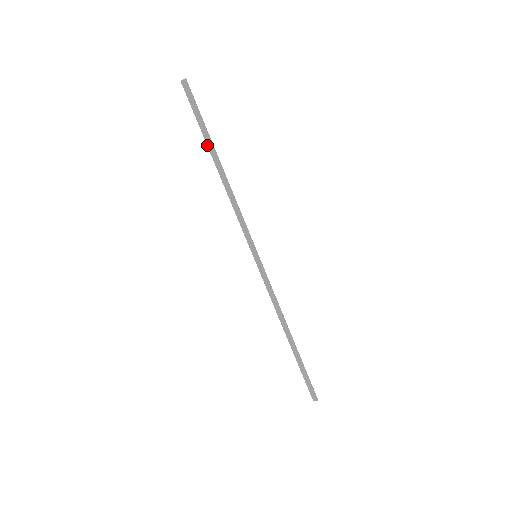
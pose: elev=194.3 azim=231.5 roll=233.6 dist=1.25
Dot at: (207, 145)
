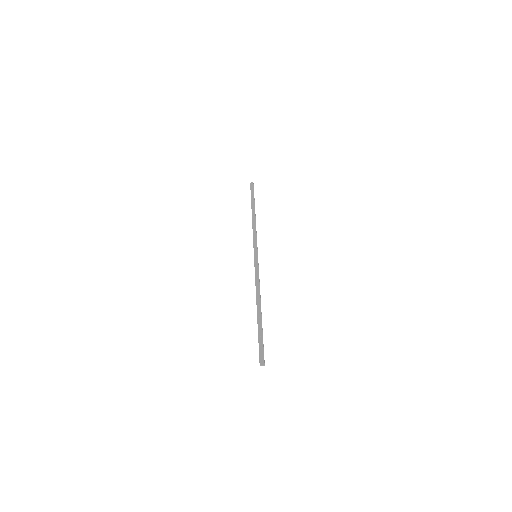
Dot at: (251, 205)
